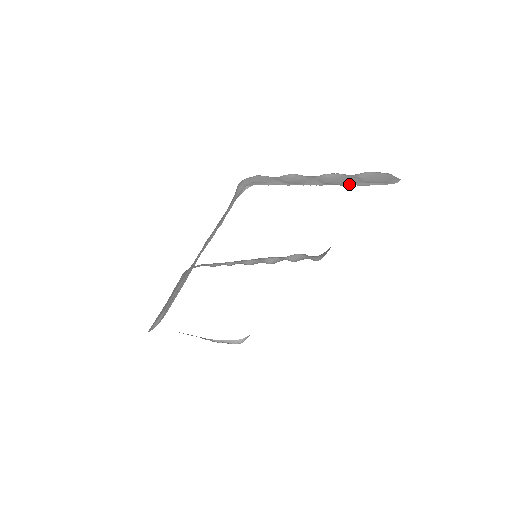
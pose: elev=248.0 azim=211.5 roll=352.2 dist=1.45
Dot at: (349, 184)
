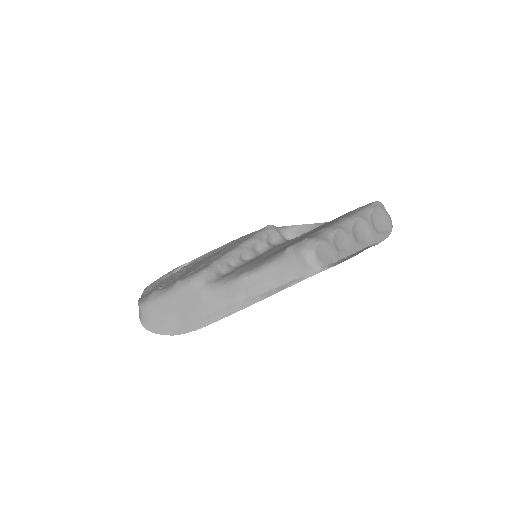
Dot at: (372, 241)
